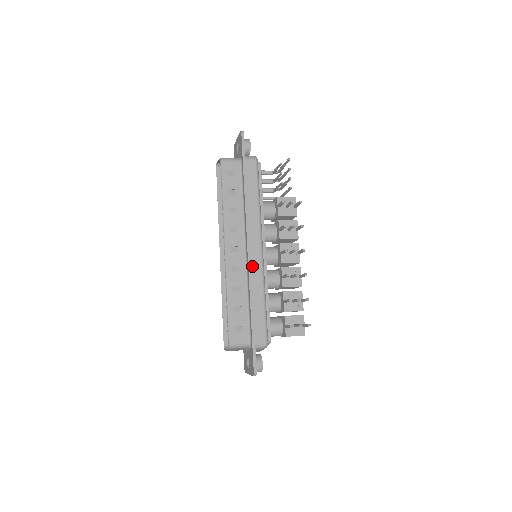
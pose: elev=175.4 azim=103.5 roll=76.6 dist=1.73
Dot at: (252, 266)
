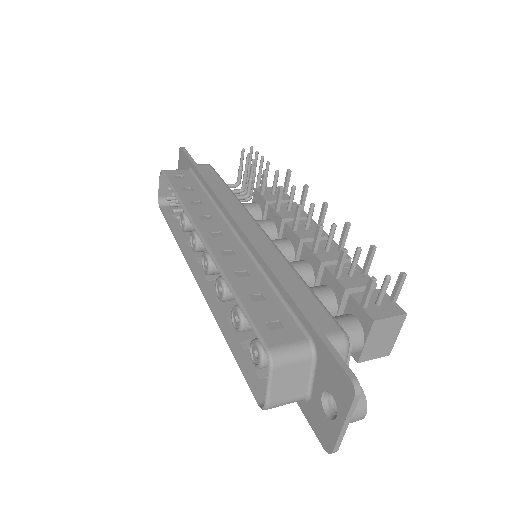
Dot at: occluded
